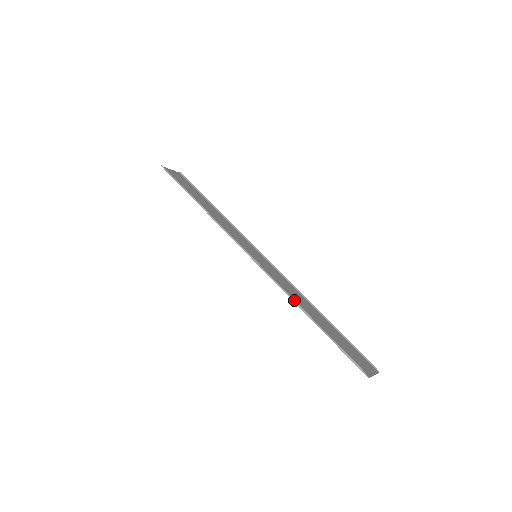
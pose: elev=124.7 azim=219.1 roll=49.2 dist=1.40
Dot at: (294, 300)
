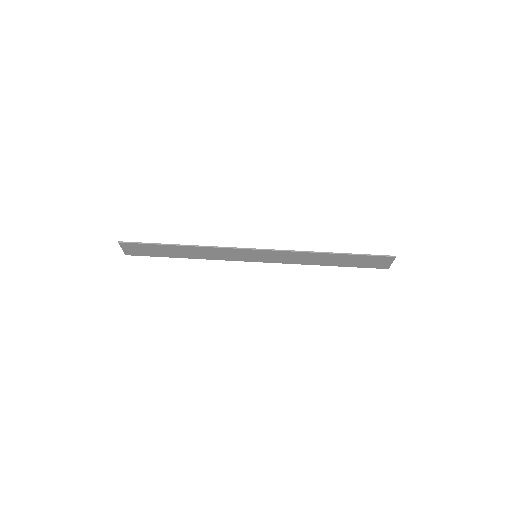
Dot at: (315, 252)
